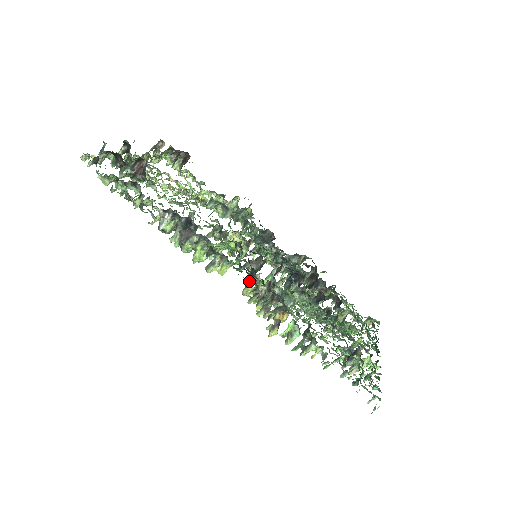
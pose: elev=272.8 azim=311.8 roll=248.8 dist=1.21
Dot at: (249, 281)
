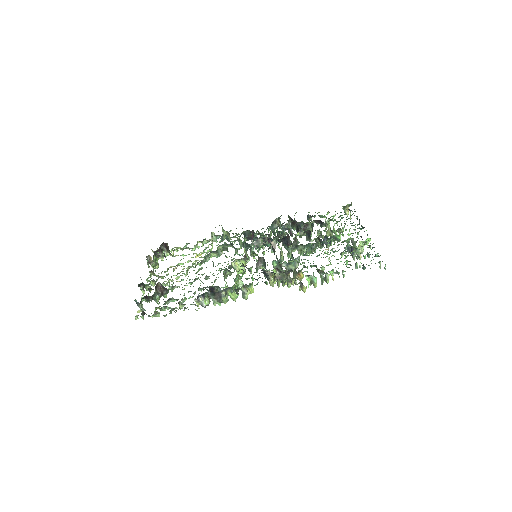
Dot at: occluded
